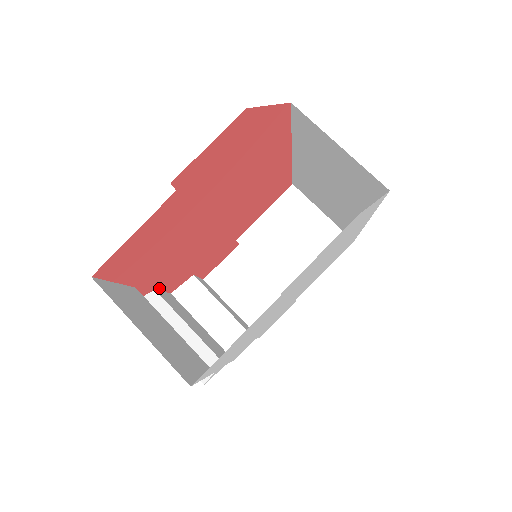
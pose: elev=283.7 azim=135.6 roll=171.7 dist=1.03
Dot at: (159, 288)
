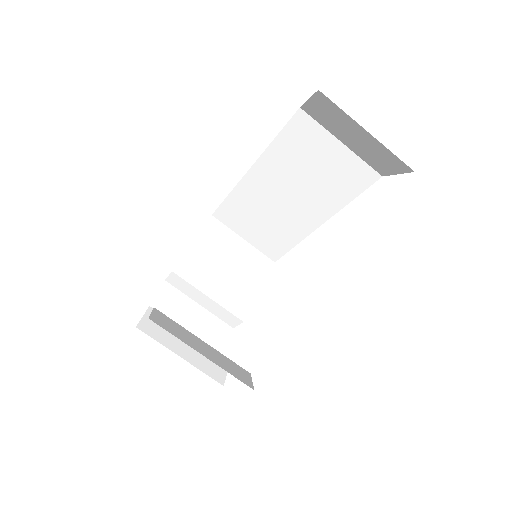
Dot at: occluded
